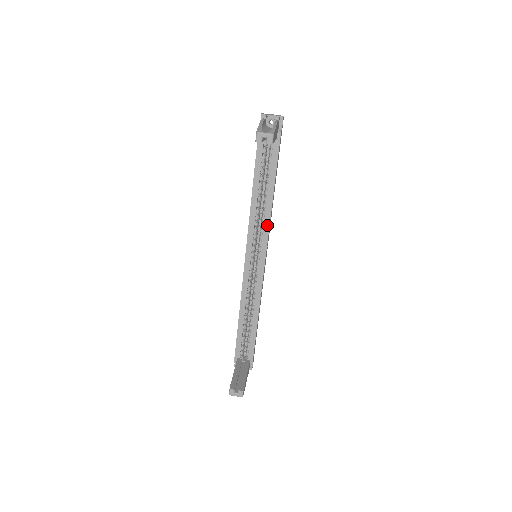
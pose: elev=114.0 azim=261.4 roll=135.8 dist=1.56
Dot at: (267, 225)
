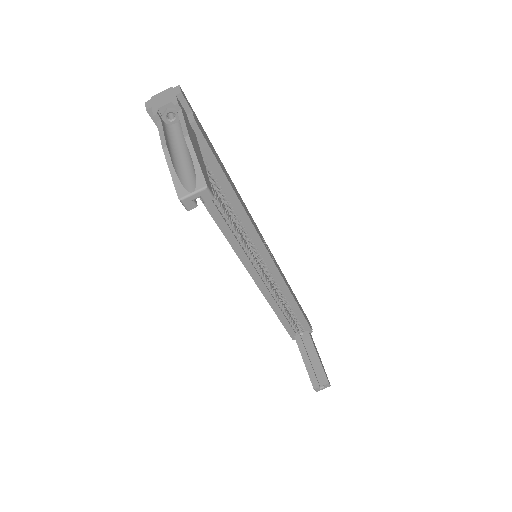
Dot at: (251, 228)
